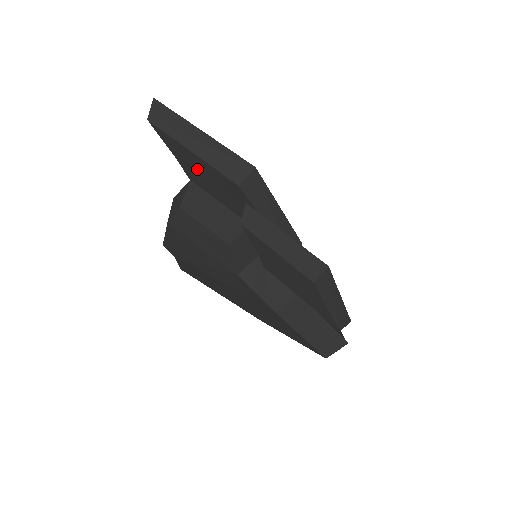
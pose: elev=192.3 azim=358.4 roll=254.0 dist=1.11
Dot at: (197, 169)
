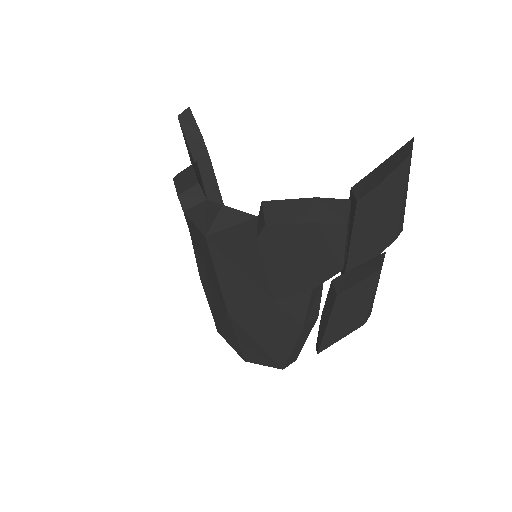
Dot at: (382, 205)
